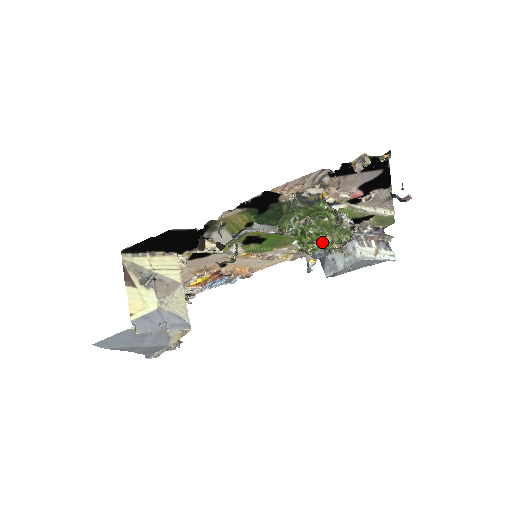
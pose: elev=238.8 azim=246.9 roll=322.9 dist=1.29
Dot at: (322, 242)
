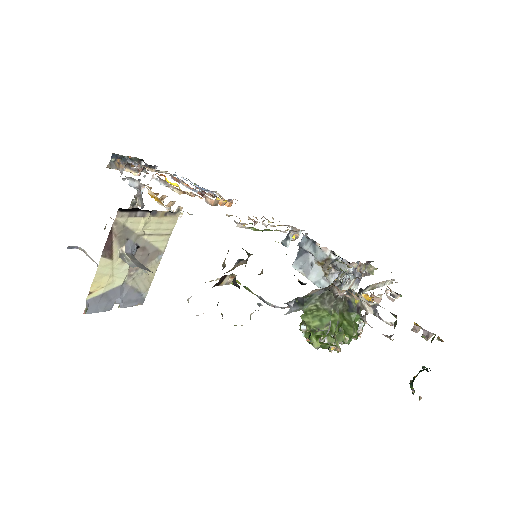
Dot at: occluded
